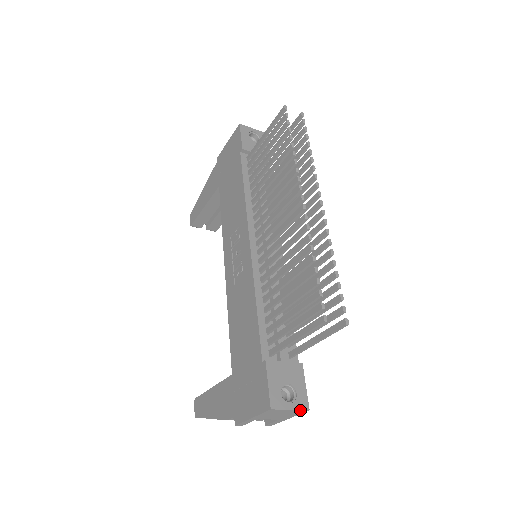
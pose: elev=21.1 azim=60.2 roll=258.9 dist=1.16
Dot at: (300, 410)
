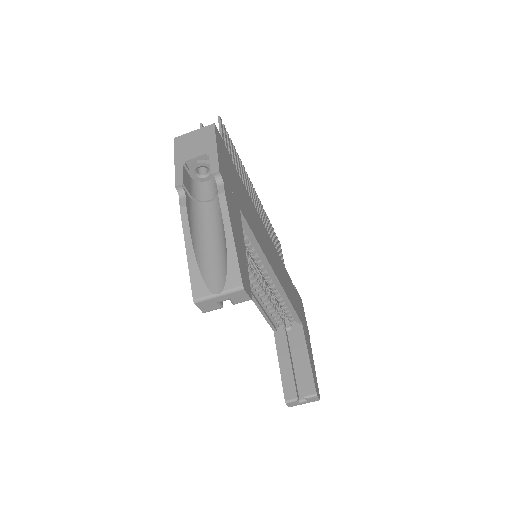
Dot at: (205, 128)
